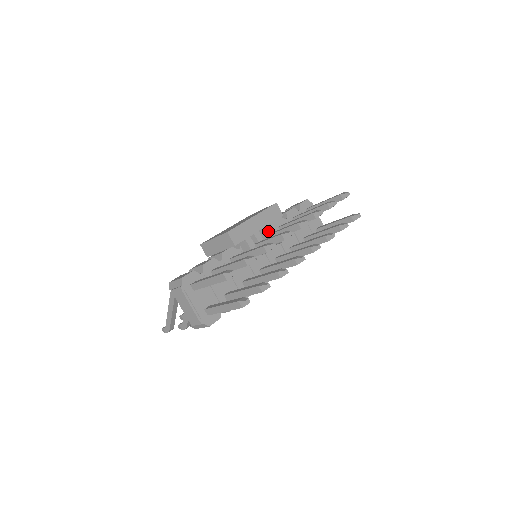
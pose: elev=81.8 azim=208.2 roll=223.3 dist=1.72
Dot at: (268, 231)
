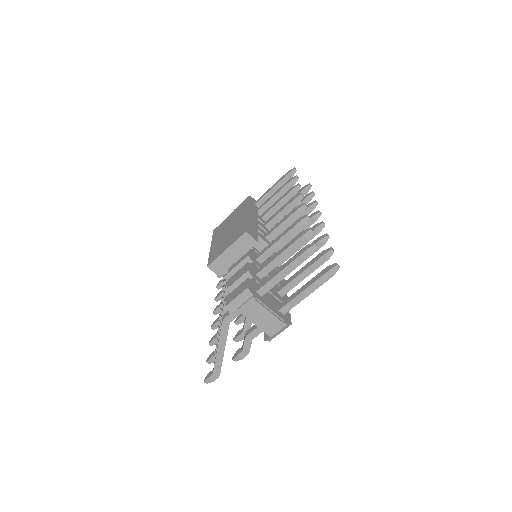
Dot at: (261, 224)
